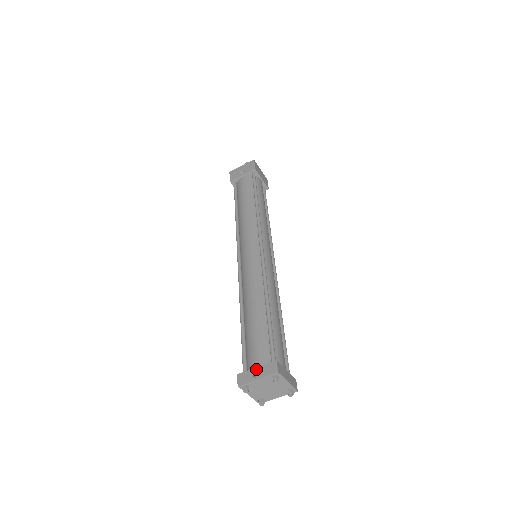
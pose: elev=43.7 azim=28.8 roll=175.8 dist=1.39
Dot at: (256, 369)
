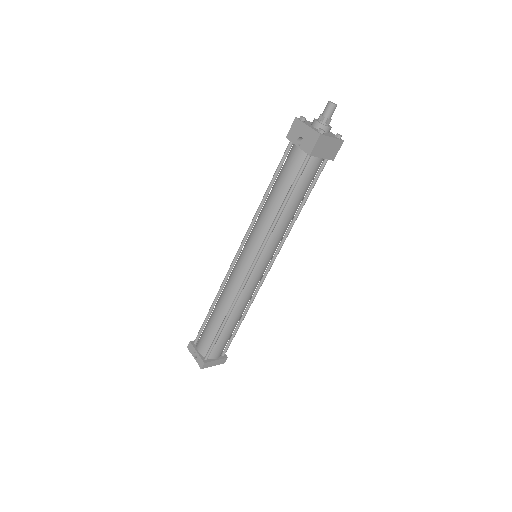
Dot at: (196, 352)
